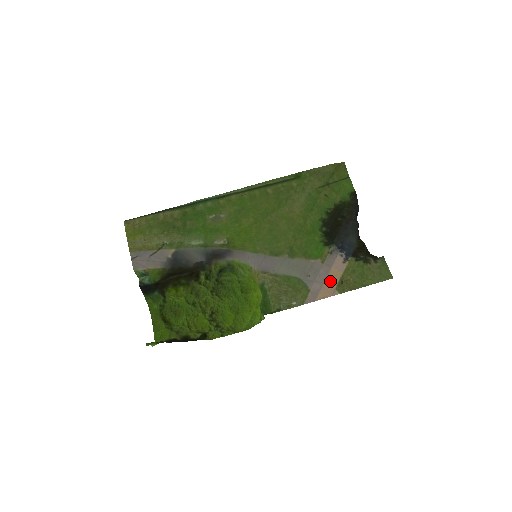
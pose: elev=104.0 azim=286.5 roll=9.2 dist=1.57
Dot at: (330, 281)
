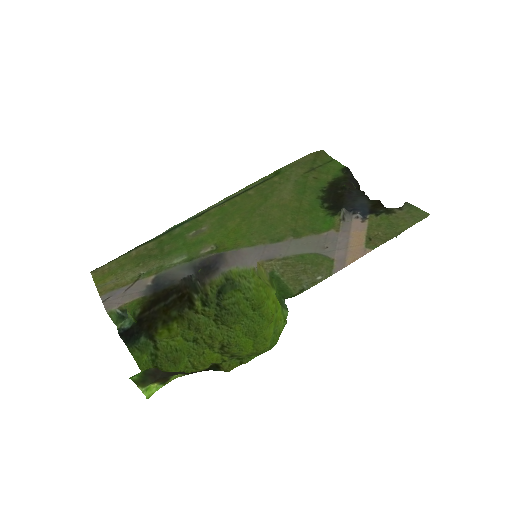
Dot at: (355, 243)
